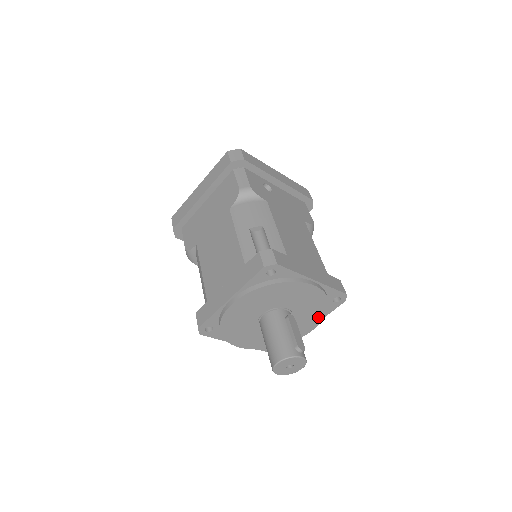
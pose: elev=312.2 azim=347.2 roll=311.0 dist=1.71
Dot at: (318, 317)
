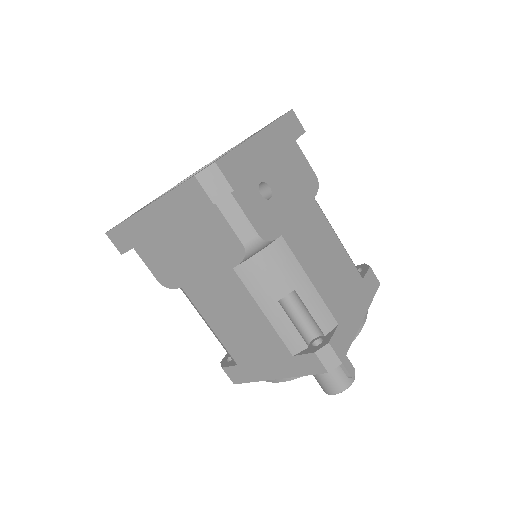
Dot at: occluded
